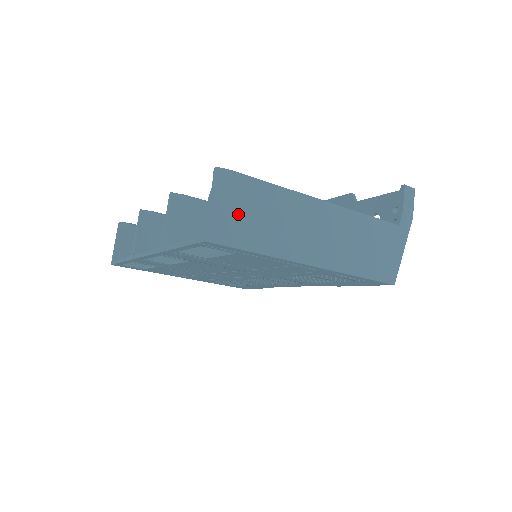
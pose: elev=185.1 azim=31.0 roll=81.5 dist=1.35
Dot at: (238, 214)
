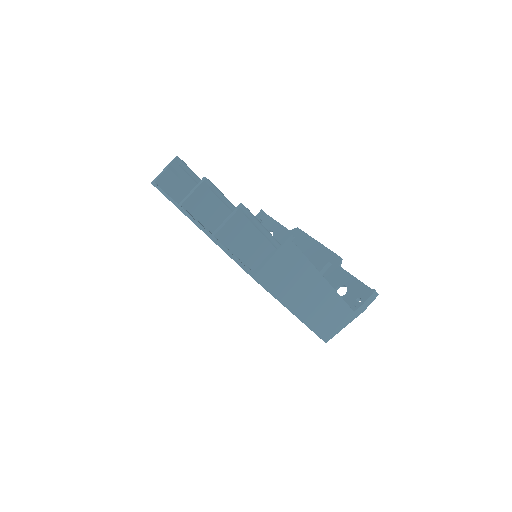
Dot at: (279, 270)
